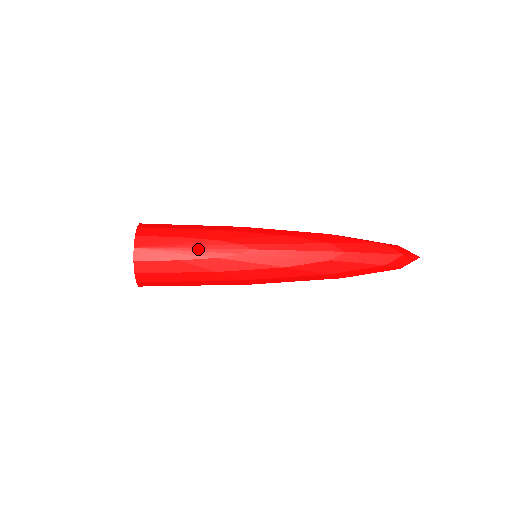
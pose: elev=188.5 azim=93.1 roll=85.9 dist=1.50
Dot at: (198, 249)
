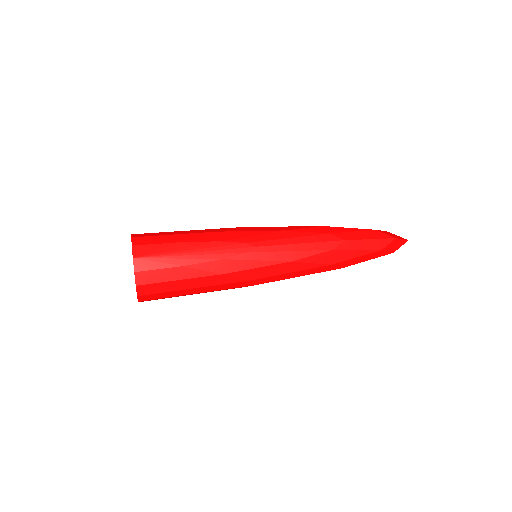
Dot at: (202, 252)
